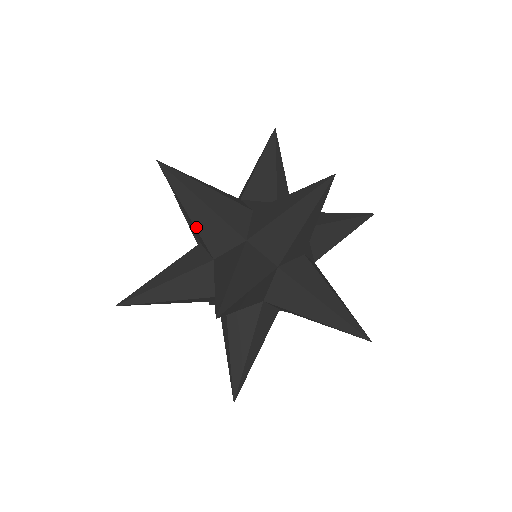
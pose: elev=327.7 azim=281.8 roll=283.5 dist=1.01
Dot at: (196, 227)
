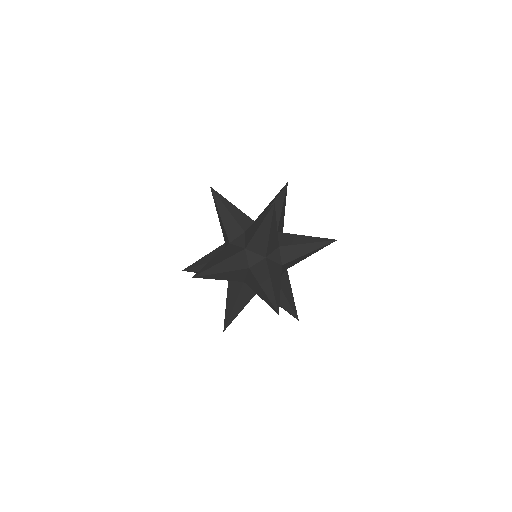
Dot at: occluded
